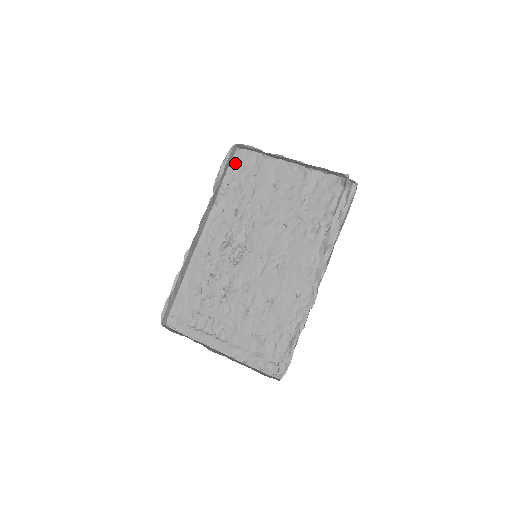
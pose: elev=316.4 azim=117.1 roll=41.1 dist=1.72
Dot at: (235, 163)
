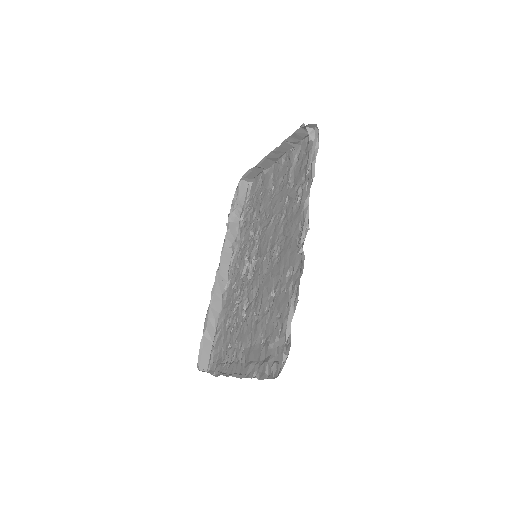
Dot at: (250, 196)
